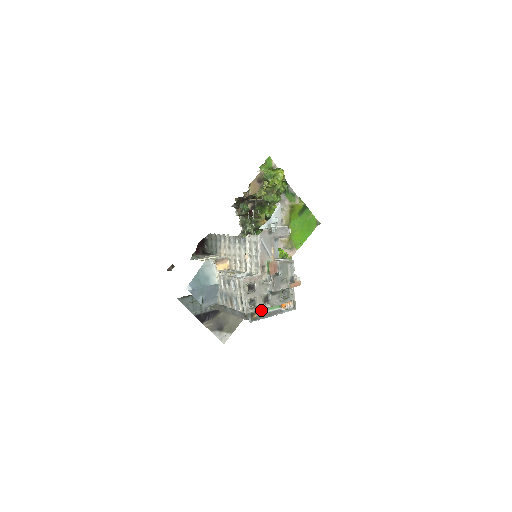
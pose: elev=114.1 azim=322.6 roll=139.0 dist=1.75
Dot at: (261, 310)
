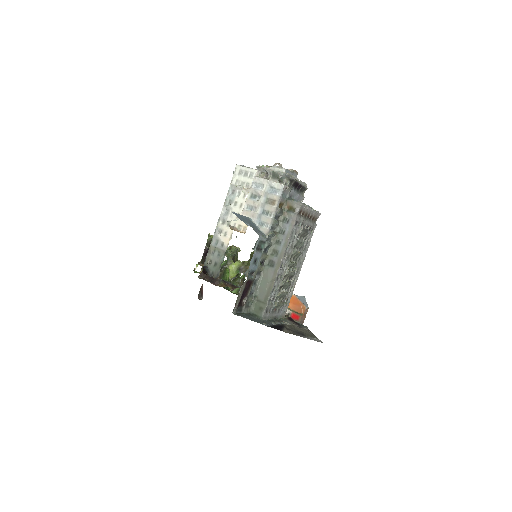
Dot at: occluded
